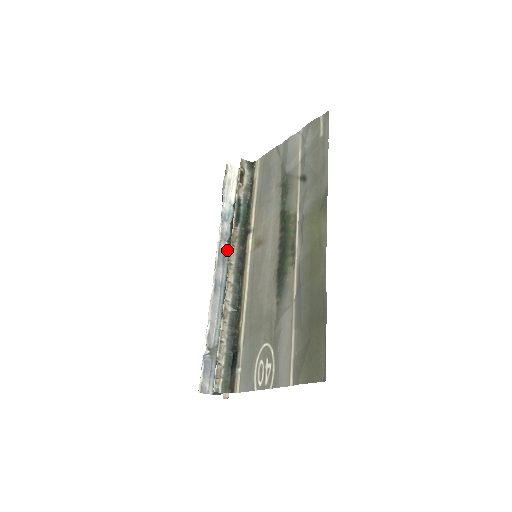
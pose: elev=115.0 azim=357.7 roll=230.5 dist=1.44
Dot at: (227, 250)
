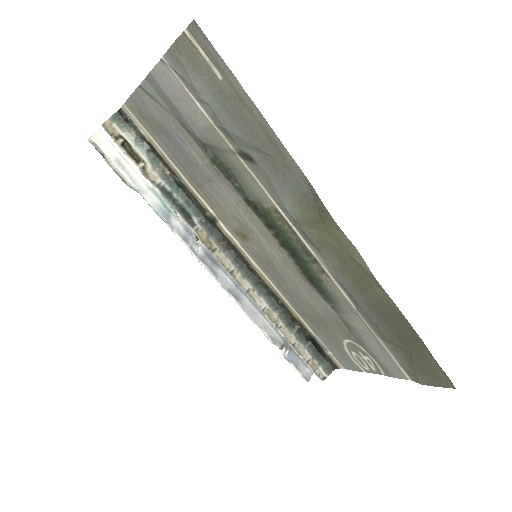
Dot at: (206, 247)
